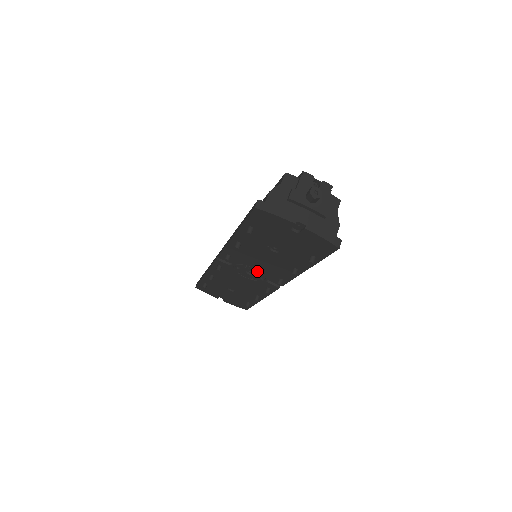
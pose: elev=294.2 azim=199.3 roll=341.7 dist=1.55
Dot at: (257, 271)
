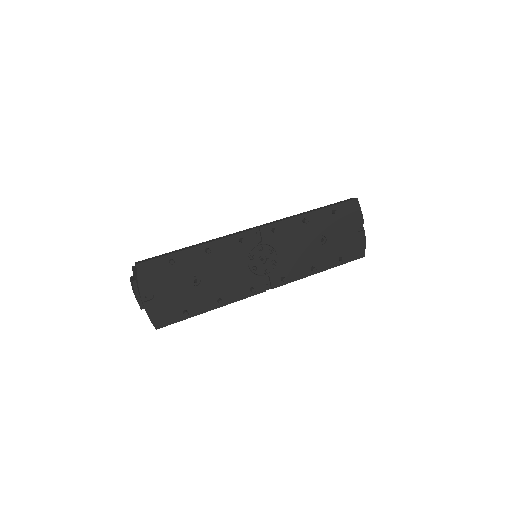
Dot at: (273, 260)
